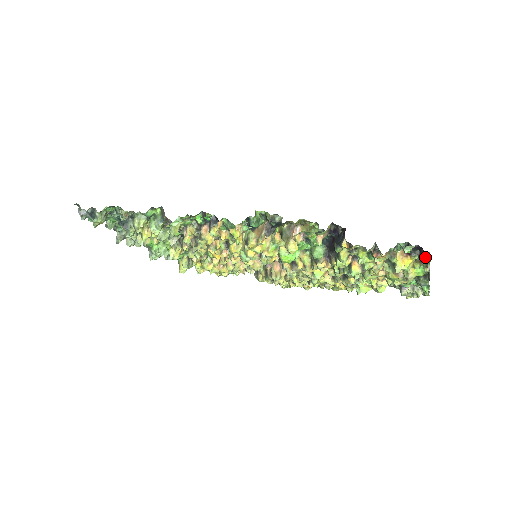
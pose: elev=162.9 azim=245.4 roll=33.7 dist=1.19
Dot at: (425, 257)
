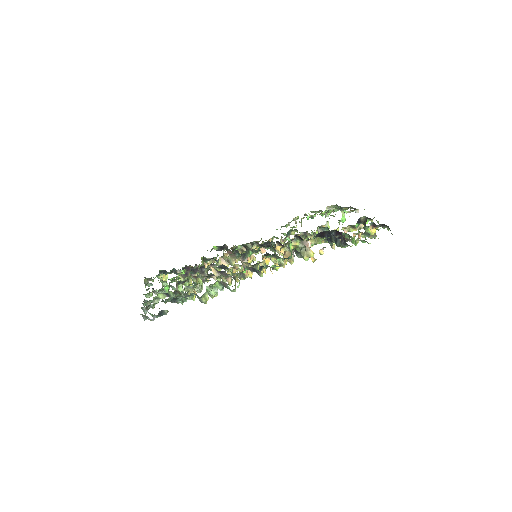
Dot at: (389, 228)
